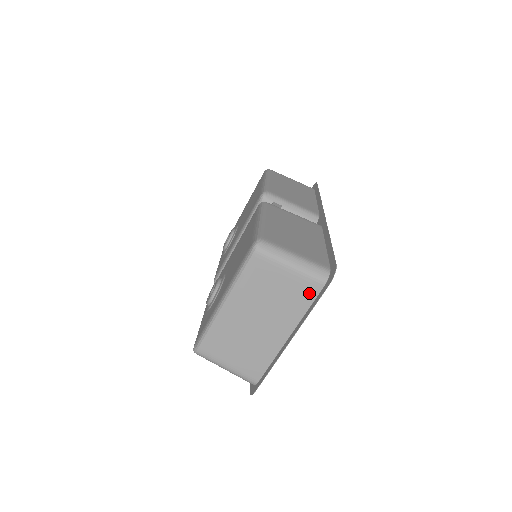
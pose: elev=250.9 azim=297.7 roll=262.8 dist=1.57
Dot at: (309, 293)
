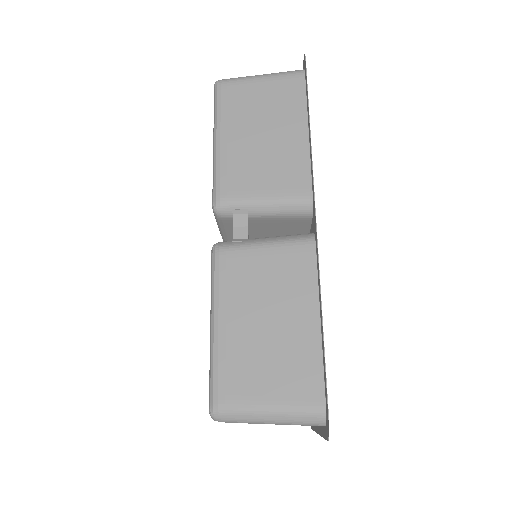
Dot at: occluded
